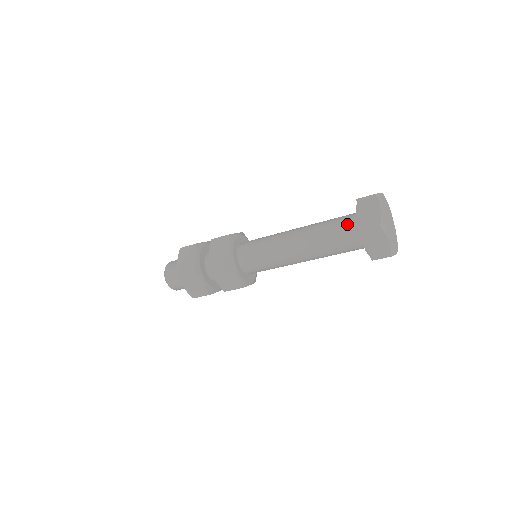
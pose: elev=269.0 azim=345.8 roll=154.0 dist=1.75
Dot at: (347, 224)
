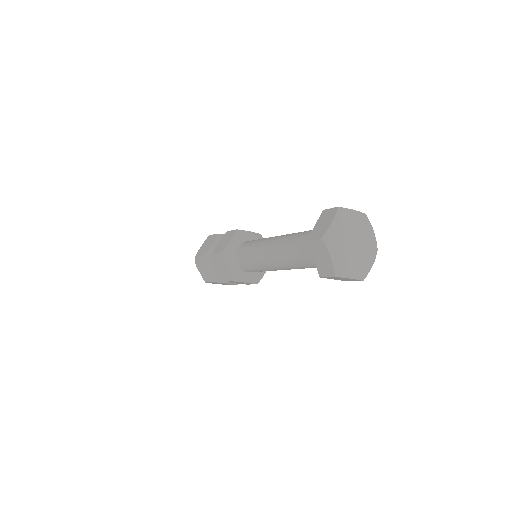
Dot at: occluded
